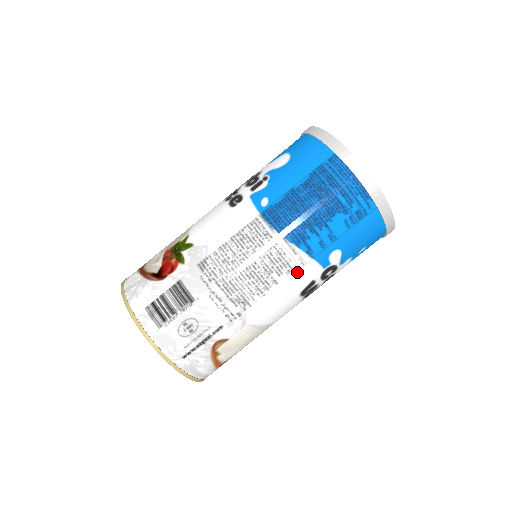
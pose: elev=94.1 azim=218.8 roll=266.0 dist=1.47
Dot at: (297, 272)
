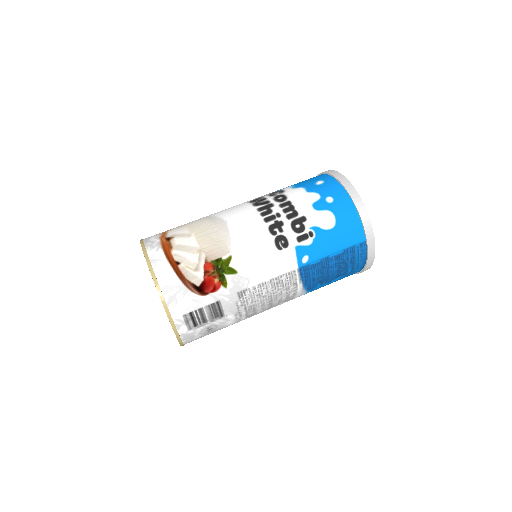
Dot at: occluded
